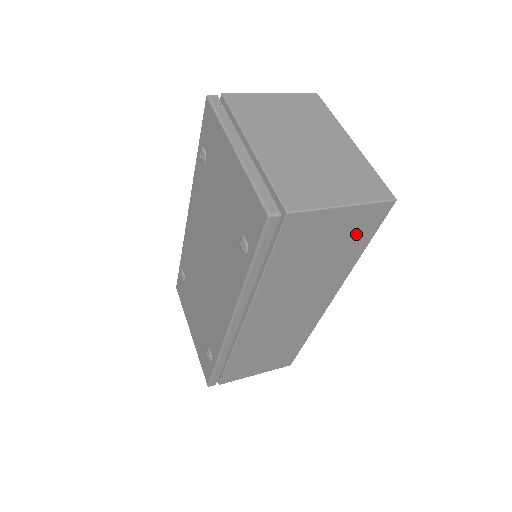
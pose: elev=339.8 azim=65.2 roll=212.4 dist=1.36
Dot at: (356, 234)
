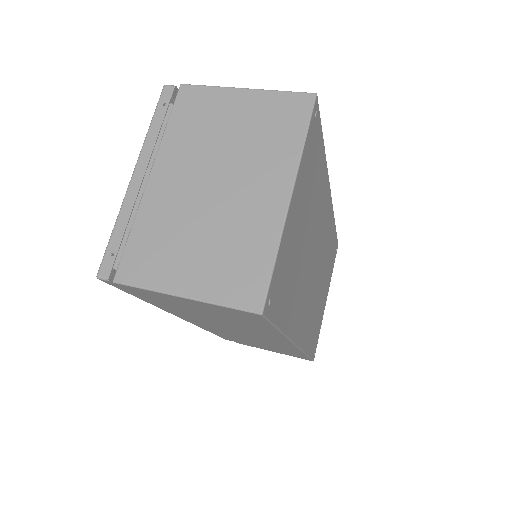
Dot at: (242, 318)
